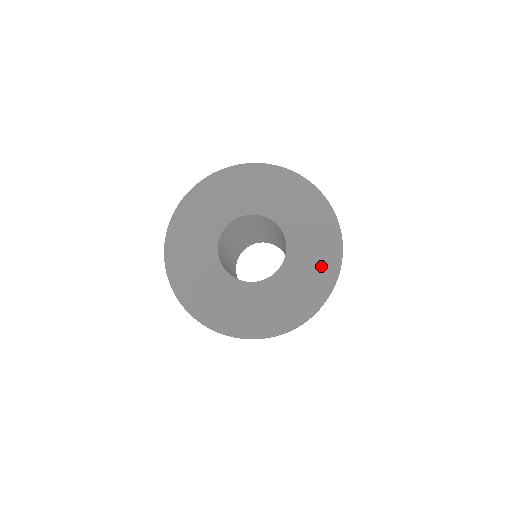
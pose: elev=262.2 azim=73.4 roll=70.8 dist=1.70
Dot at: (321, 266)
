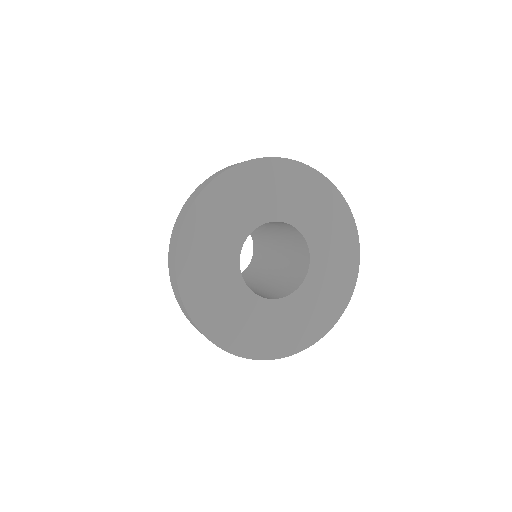
Dot at: (315, 321)
